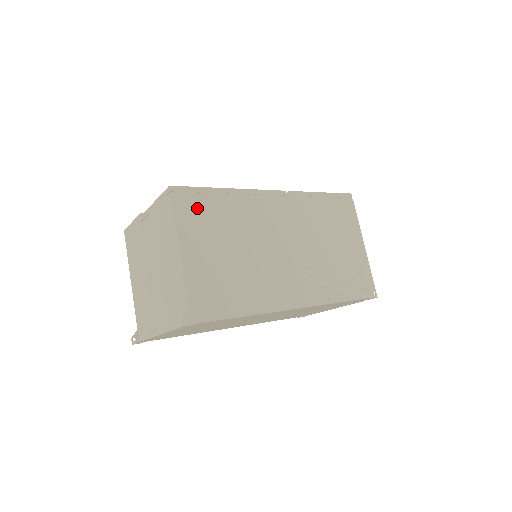
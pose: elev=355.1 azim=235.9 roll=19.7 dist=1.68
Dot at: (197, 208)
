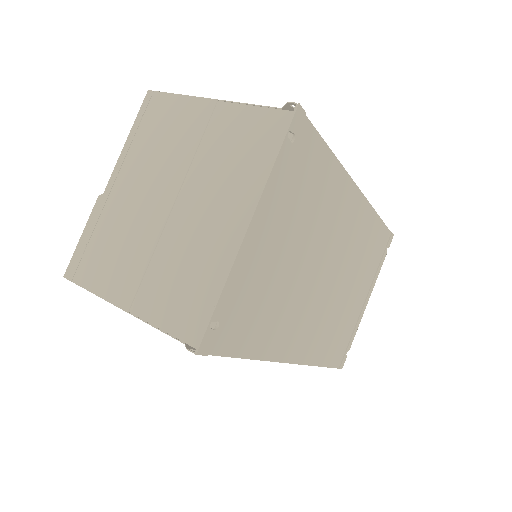
Dot at: occluded
